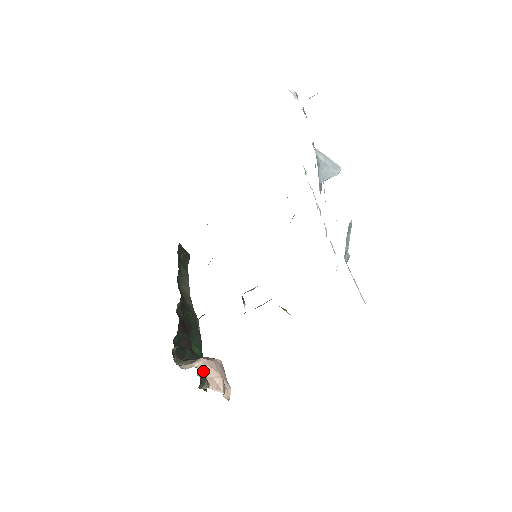
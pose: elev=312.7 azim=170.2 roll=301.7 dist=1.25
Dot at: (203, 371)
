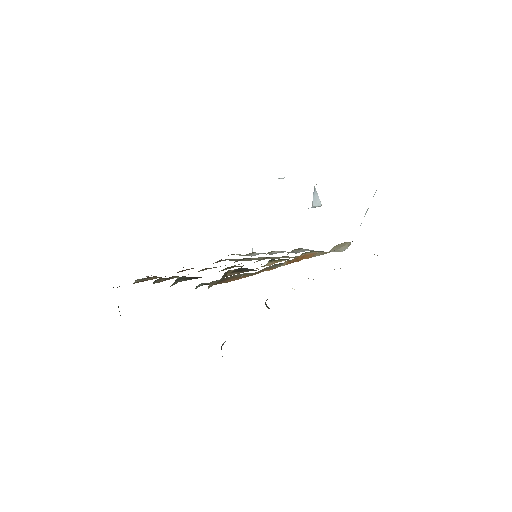
Dot at: occluded
